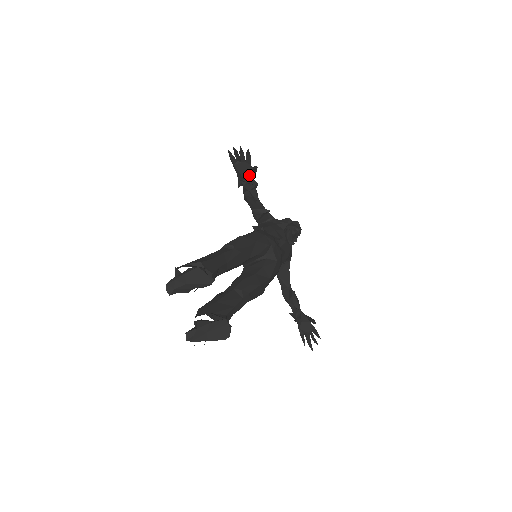
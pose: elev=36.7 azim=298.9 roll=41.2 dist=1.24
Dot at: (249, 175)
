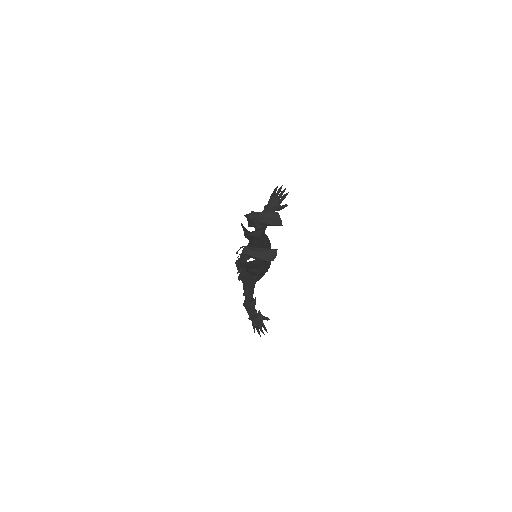
Dot at: (276, 208)
